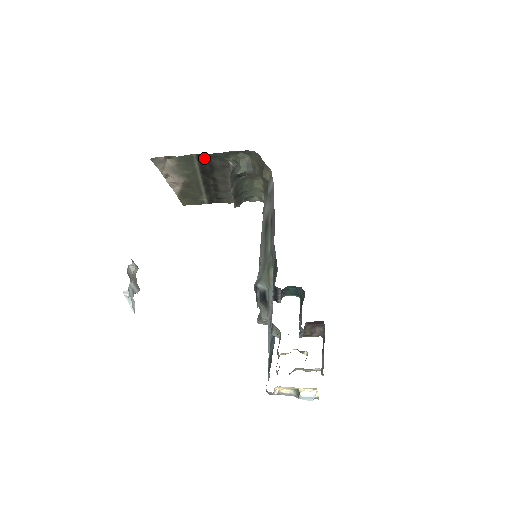
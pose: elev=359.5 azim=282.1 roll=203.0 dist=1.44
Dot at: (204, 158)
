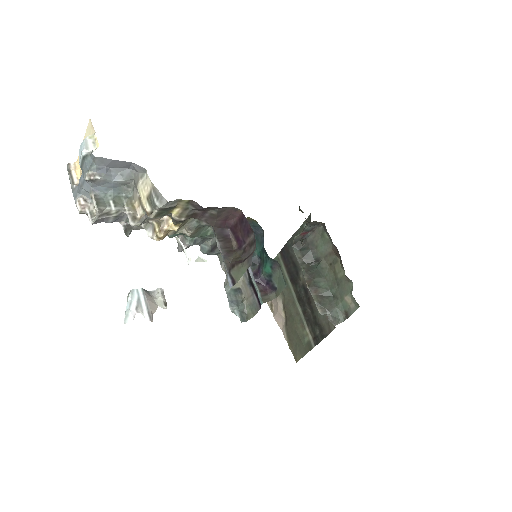
Dot at: (286, 255)
